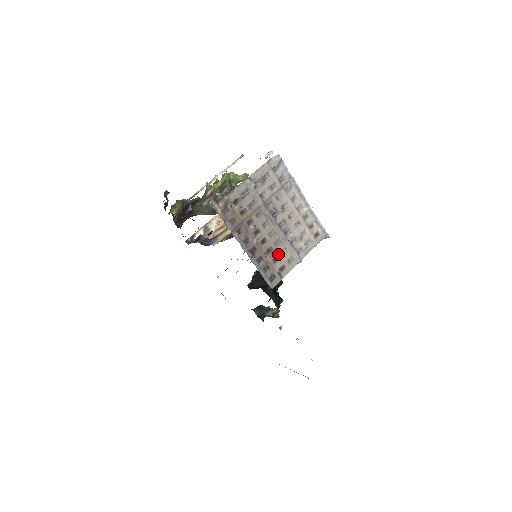
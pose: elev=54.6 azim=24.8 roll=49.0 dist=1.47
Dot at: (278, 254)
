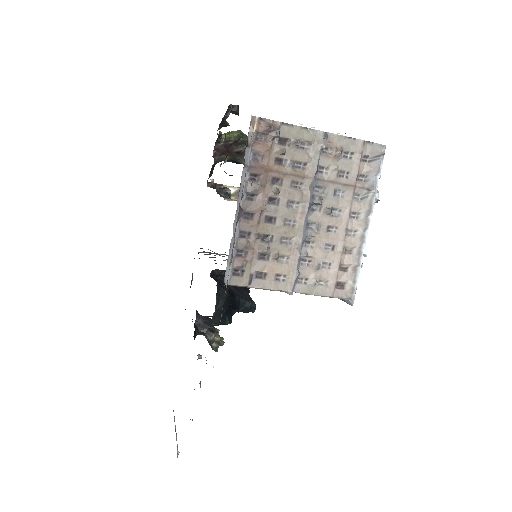
Dot at: (273, 253)
